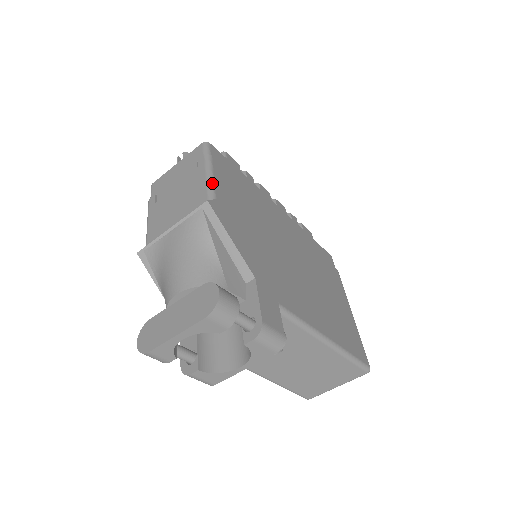
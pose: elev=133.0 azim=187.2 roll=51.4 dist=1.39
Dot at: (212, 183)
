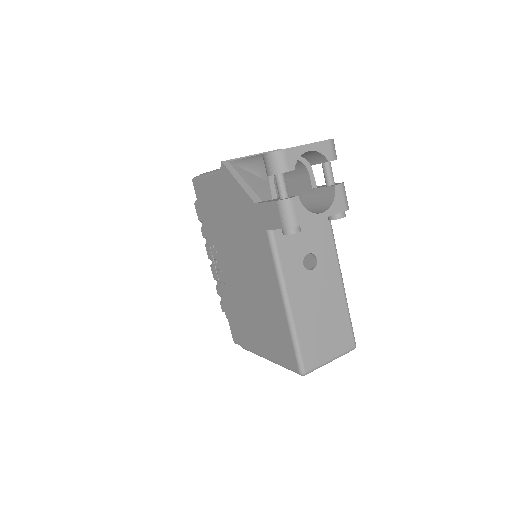
Dot at: occluded
